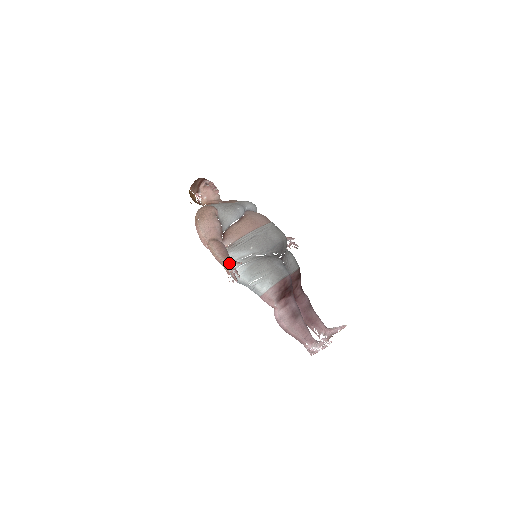
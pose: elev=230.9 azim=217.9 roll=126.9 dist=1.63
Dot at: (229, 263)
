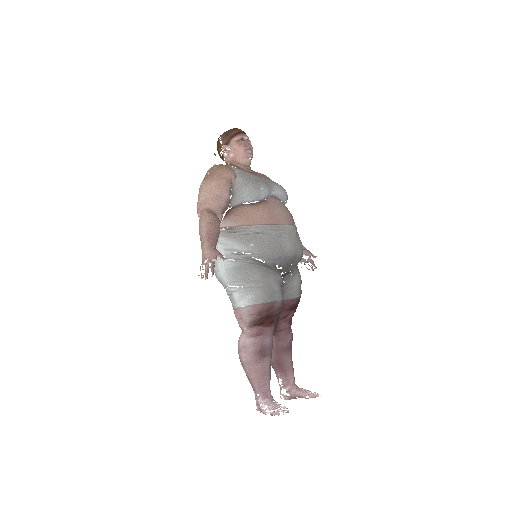
Dot at: (210, 251)
